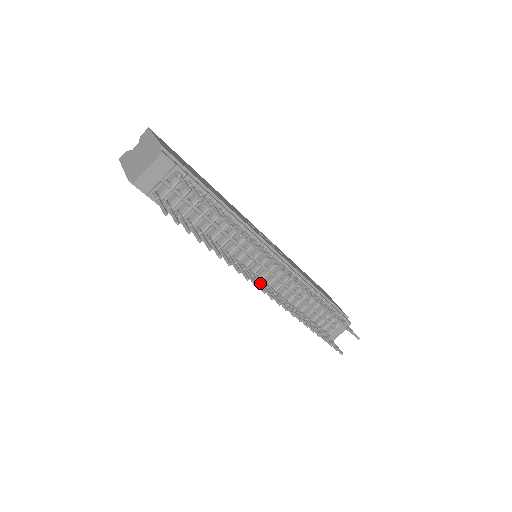
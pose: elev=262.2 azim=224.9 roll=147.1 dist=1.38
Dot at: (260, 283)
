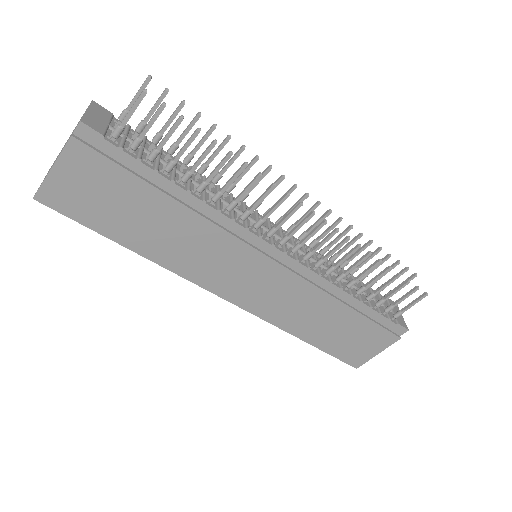
Dot at: (288, 235)
